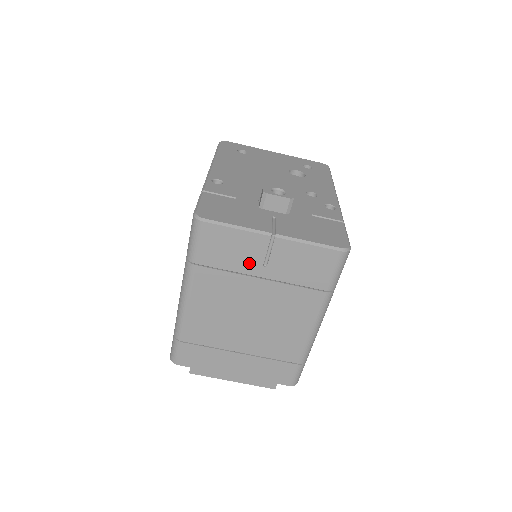
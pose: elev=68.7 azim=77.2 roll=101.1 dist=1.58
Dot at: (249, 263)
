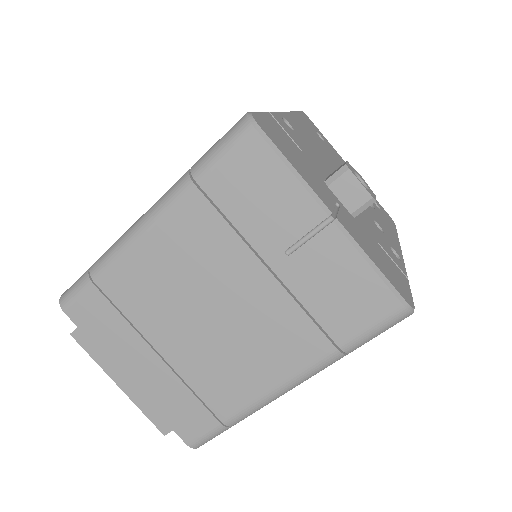
Dot at: (269, 234)
